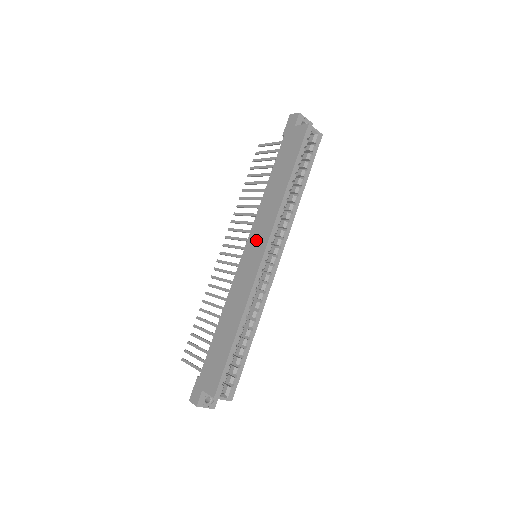
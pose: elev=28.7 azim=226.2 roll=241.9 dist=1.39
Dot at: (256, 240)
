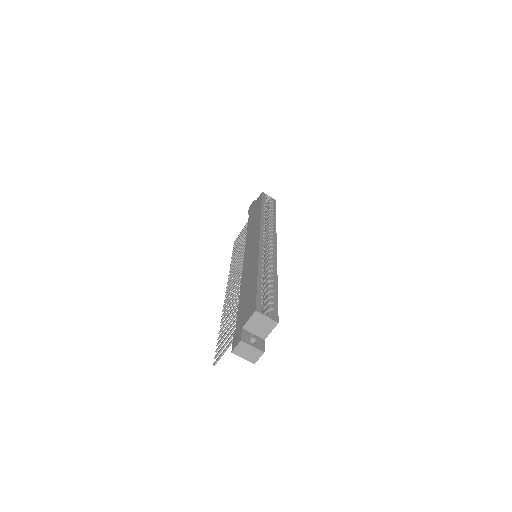
Dot at: (251, 243)
